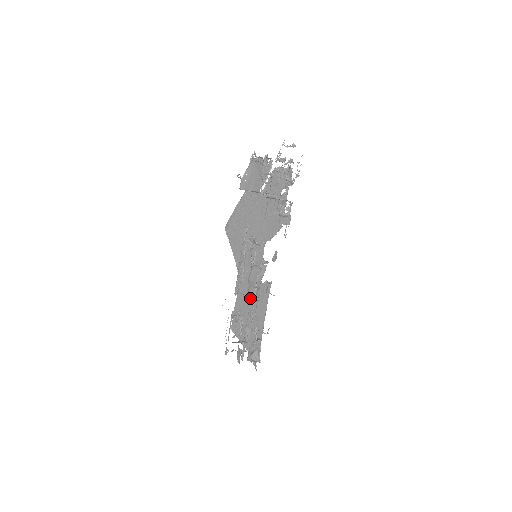
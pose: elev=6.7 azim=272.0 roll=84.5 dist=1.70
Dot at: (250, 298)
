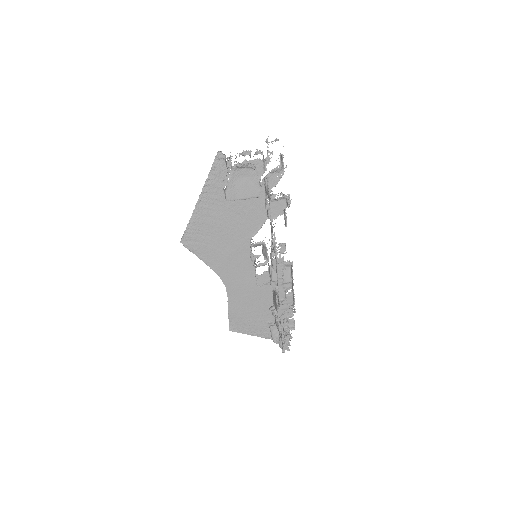
Dot at: occluded
